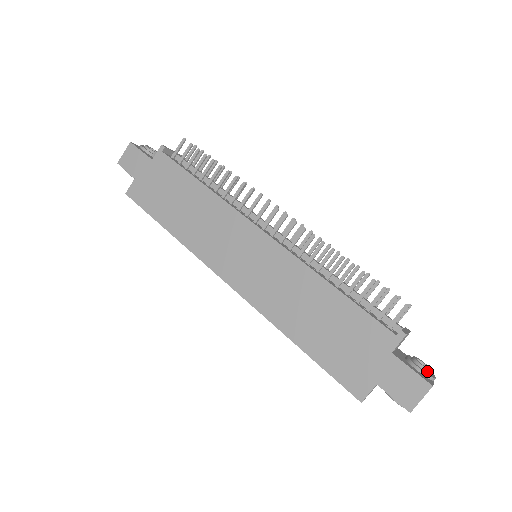
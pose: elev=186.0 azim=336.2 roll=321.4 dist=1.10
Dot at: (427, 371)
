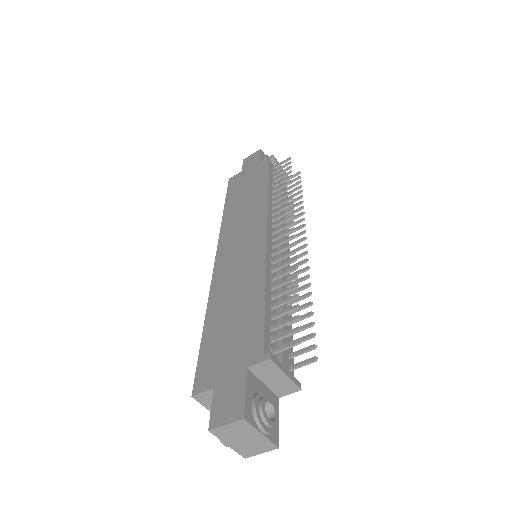
Dot at: (261, 412)
